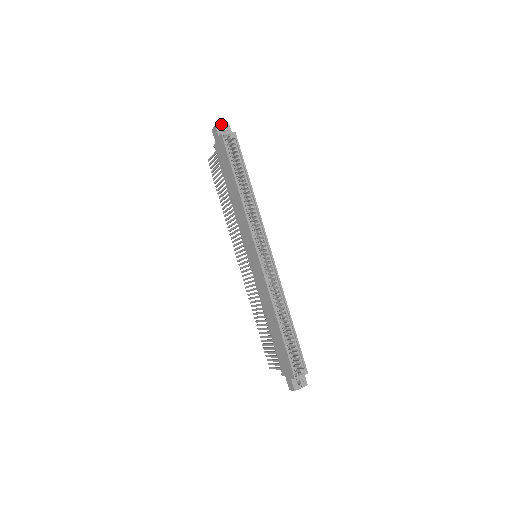
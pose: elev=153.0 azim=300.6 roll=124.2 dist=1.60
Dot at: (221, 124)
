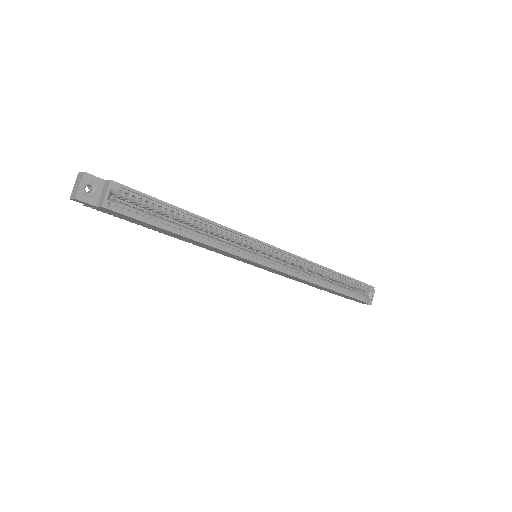
Dot at: (78, 187)
